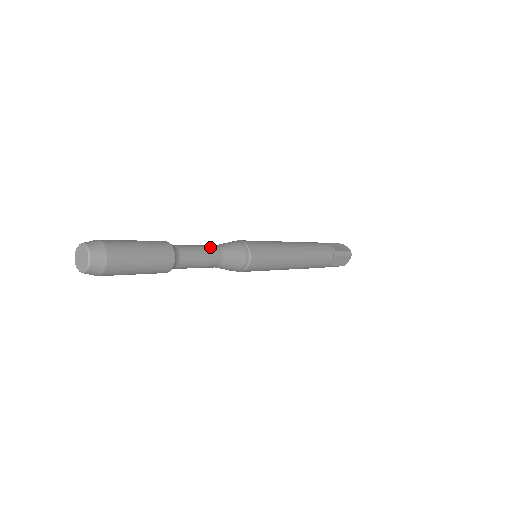
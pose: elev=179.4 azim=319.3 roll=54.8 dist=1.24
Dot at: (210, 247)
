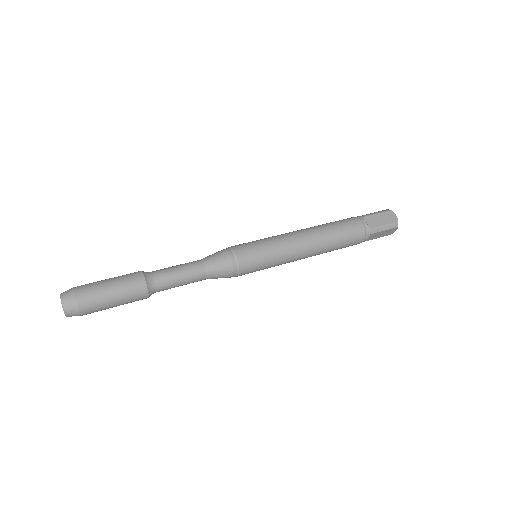
Dot at: (192, 267)
